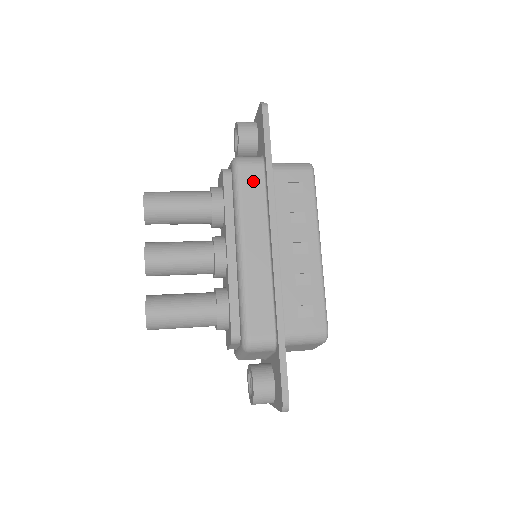
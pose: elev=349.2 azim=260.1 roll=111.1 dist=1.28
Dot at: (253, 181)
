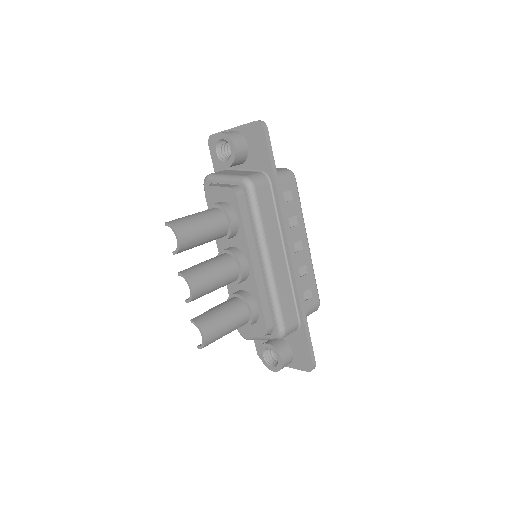
Dot at: (266, 199)
